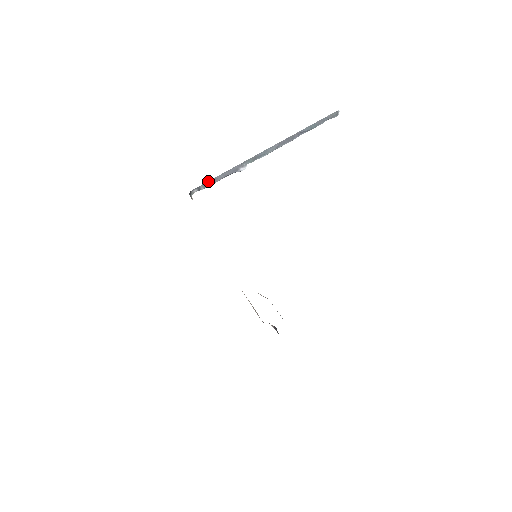
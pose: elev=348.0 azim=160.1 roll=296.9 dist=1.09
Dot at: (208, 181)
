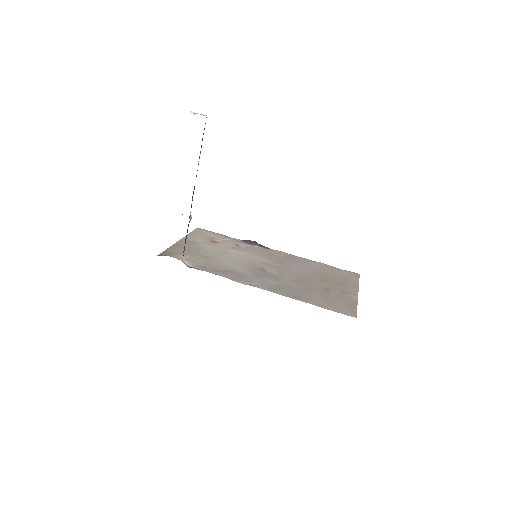
Dot at: (184, 248)
